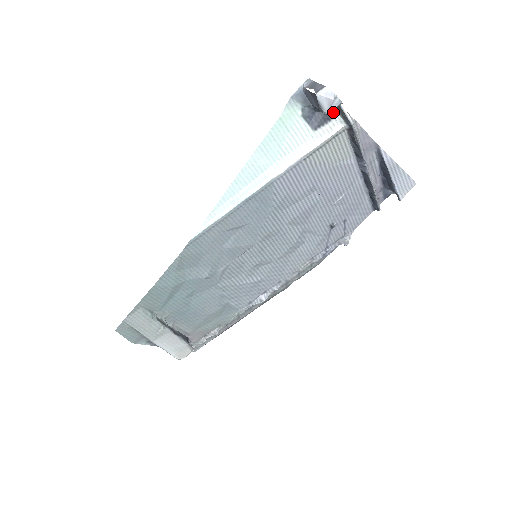
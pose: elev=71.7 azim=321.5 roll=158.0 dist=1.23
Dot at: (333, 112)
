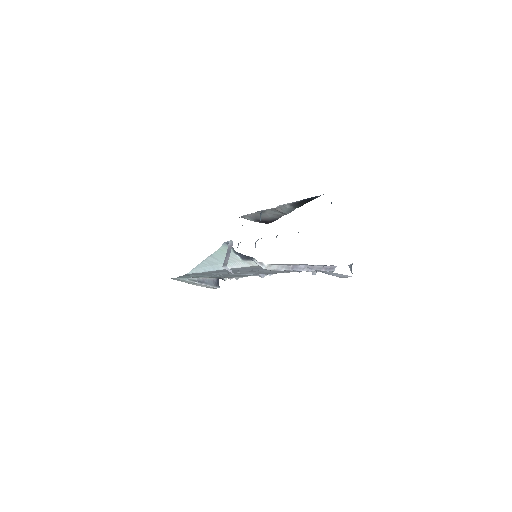
Dot at: (252, 257)
